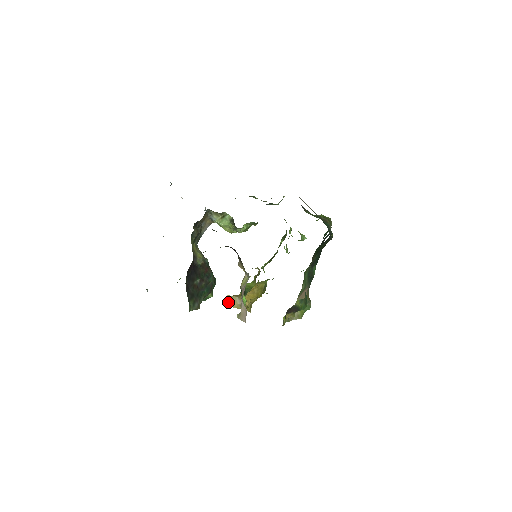
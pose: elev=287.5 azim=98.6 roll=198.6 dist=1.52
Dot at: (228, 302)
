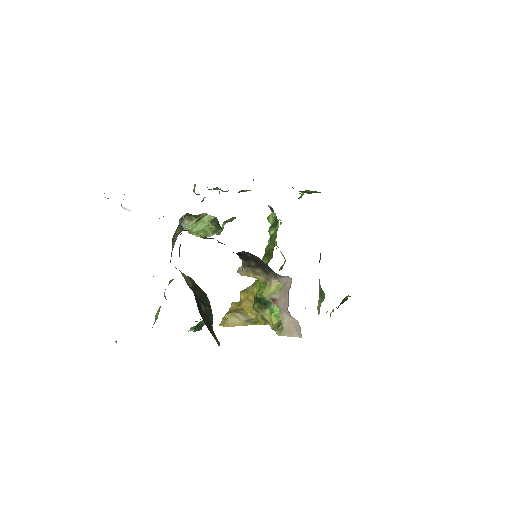
Dot at: (229, 322)
